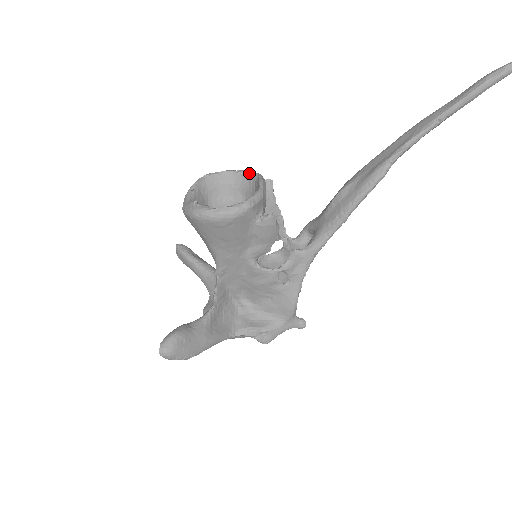
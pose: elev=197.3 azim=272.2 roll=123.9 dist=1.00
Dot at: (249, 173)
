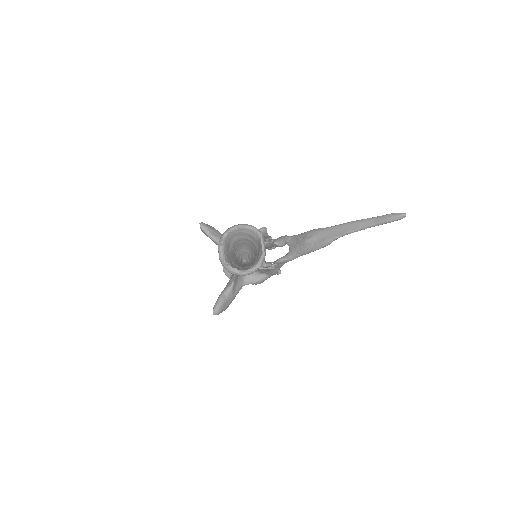
Dot at: (254, 231)
